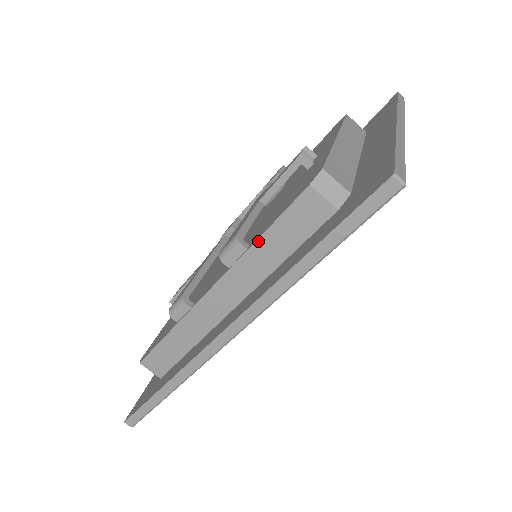
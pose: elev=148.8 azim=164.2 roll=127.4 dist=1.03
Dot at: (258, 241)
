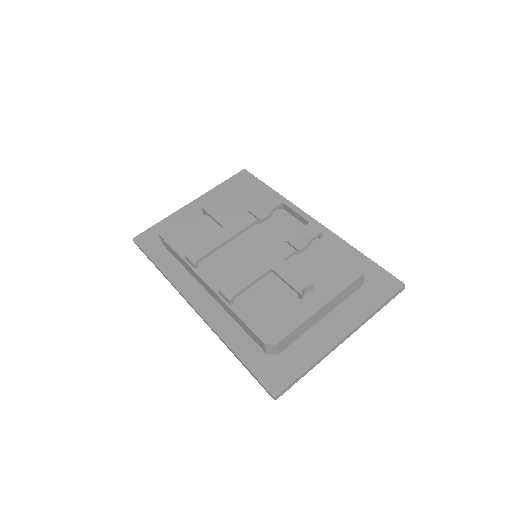
Dot at: (235, 314)
